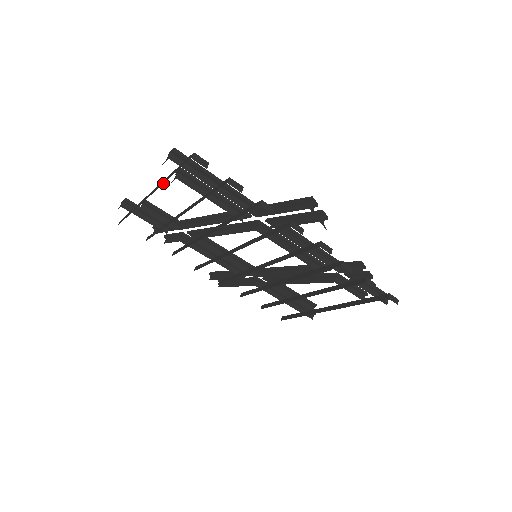
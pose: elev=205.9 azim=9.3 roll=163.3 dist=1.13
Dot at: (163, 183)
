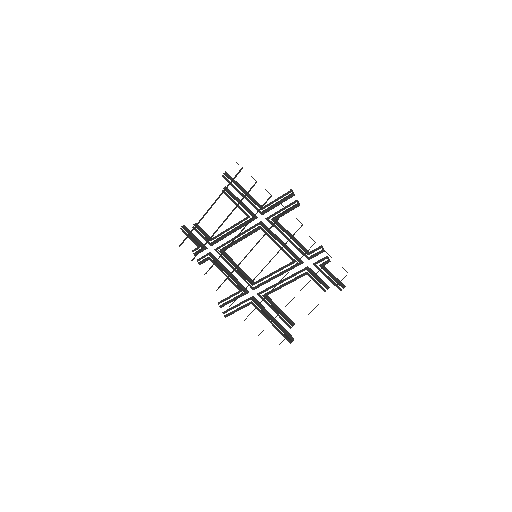
Dot at: occluded
